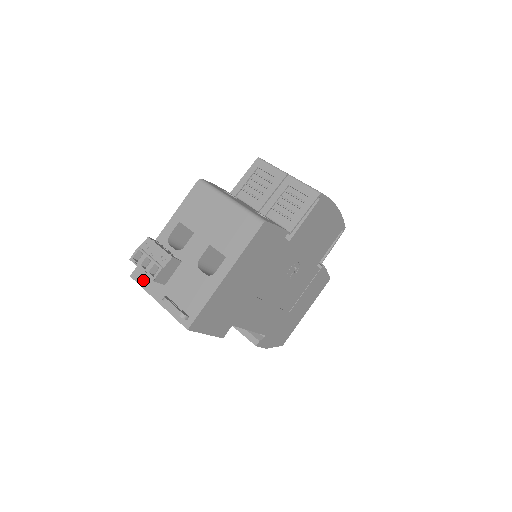
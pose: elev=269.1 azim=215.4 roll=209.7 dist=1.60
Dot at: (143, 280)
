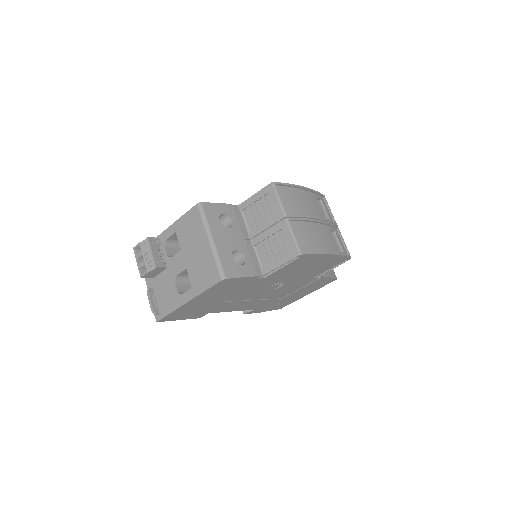
Dot at: occluded
